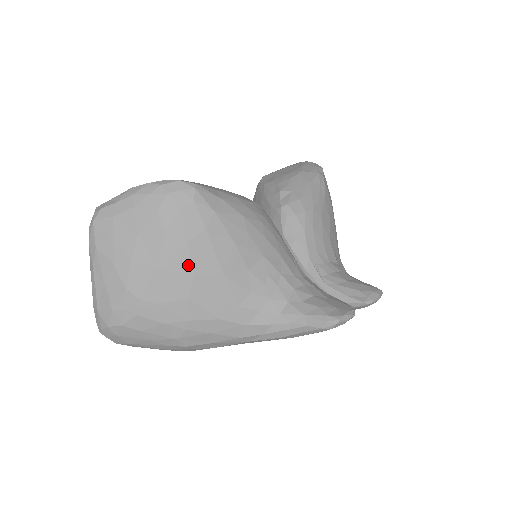
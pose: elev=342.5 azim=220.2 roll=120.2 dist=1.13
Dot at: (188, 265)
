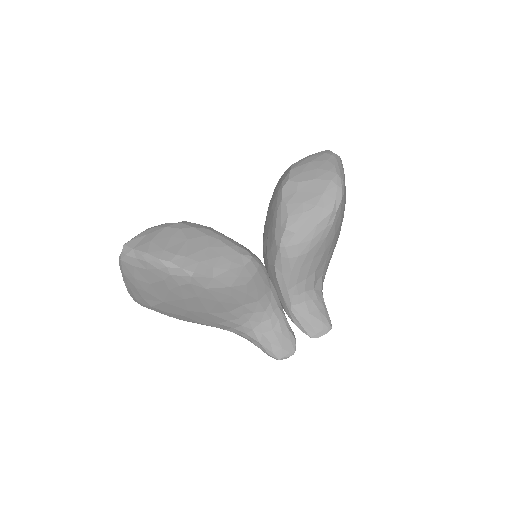
Dot at: (184, 307)
